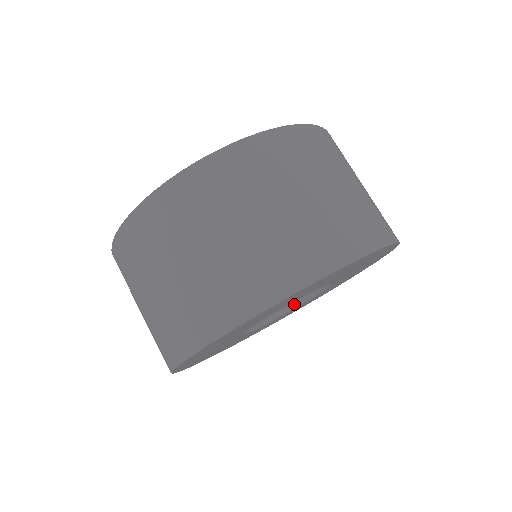
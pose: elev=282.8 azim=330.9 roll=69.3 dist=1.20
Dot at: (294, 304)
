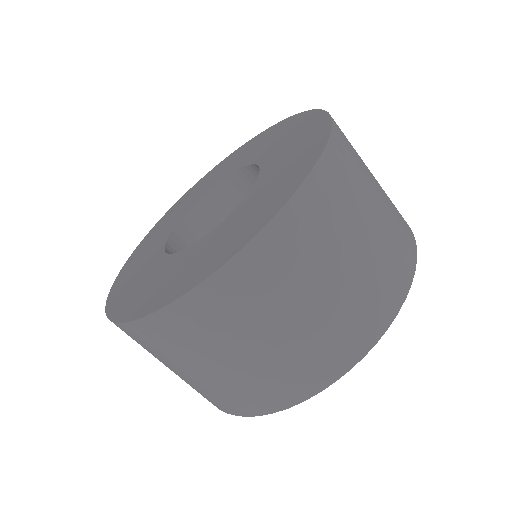
Dot at: occluded
